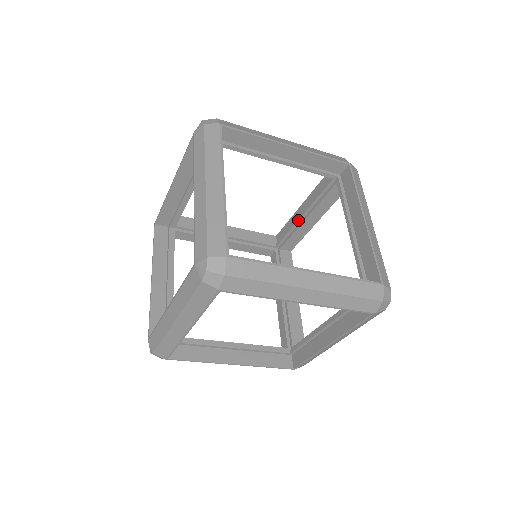
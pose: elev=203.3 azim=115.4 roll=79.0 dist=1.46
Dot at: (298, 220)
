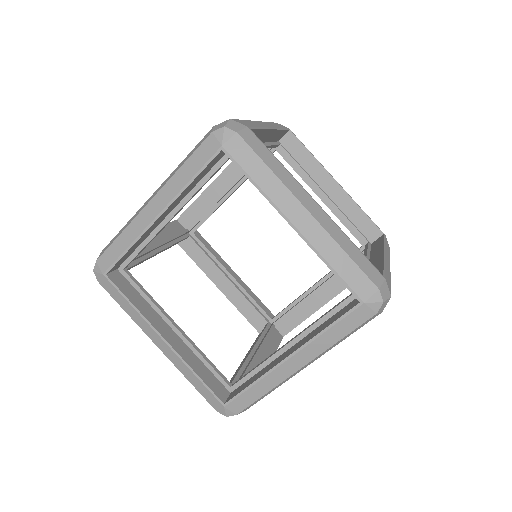
Dot at: (316, 189)
